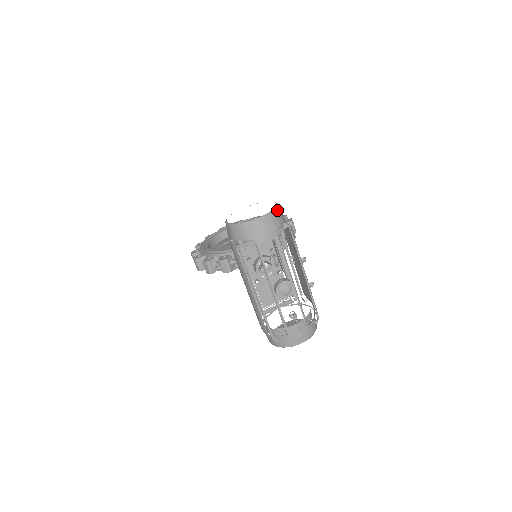
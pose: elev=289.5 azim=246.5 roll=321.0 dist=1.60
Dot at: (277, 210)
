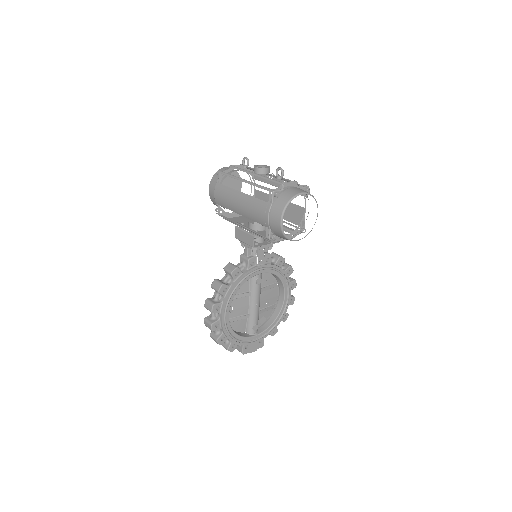
Dot at: occluded
